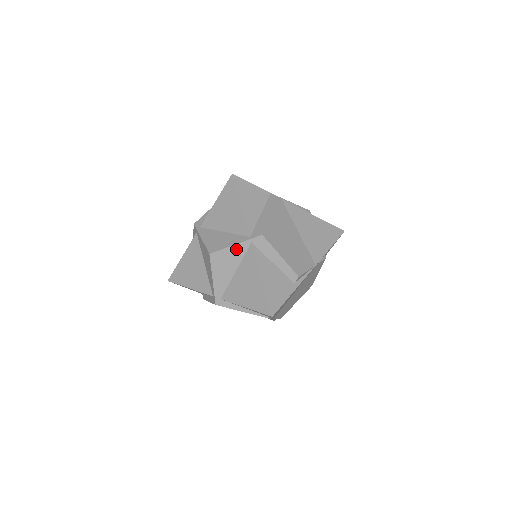
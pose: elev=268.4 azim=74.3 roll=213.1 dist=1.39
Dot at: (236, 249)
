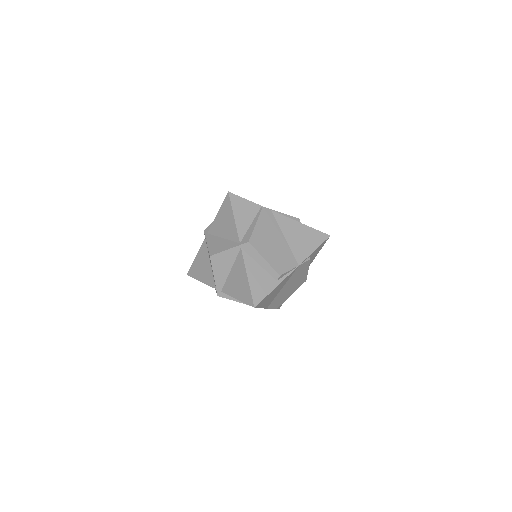
Dot at: (229, 253)
